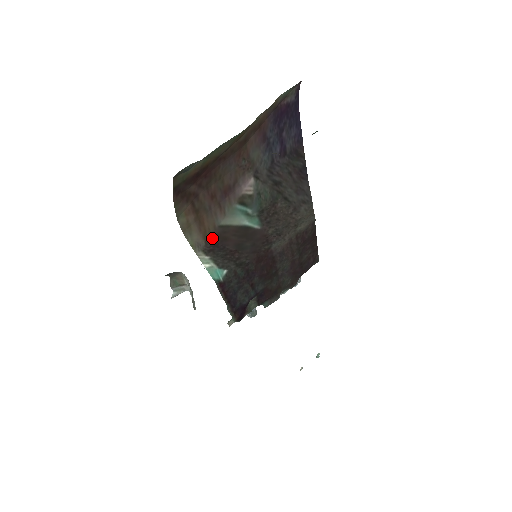
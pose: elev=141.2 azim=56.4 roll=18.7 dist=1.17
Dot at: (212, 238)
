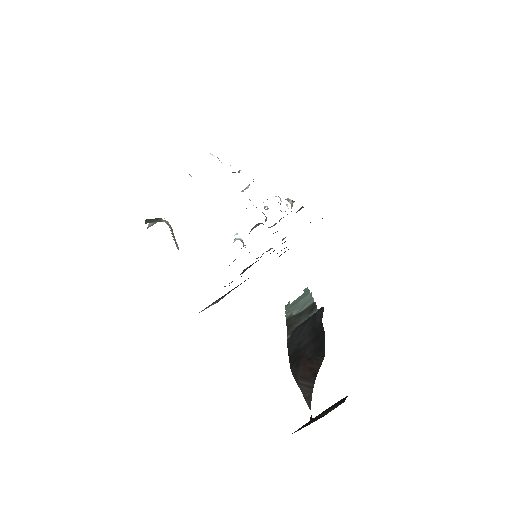
Dot at: occluded
